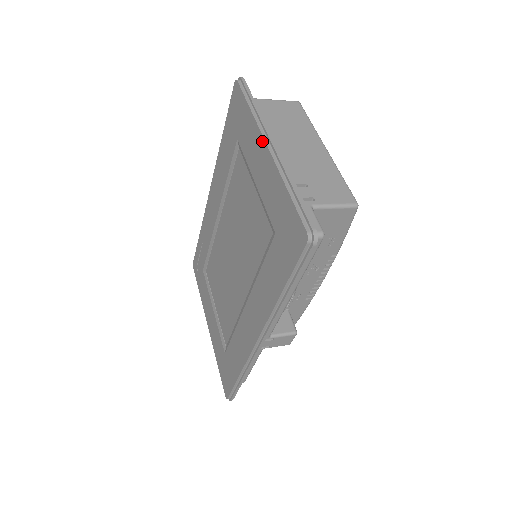
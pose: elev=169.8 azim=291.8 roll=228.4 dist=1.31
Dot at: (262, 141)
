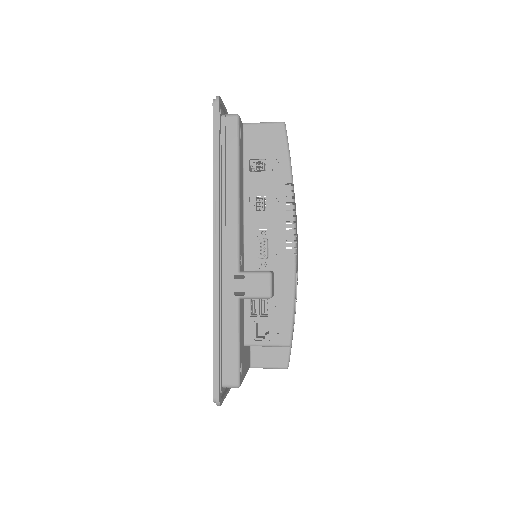
Dot at: occluded
